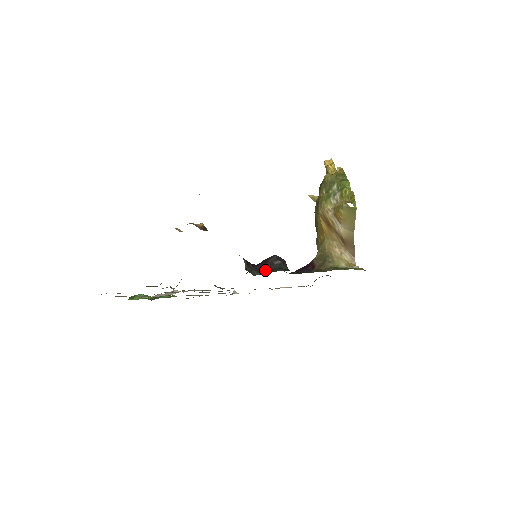
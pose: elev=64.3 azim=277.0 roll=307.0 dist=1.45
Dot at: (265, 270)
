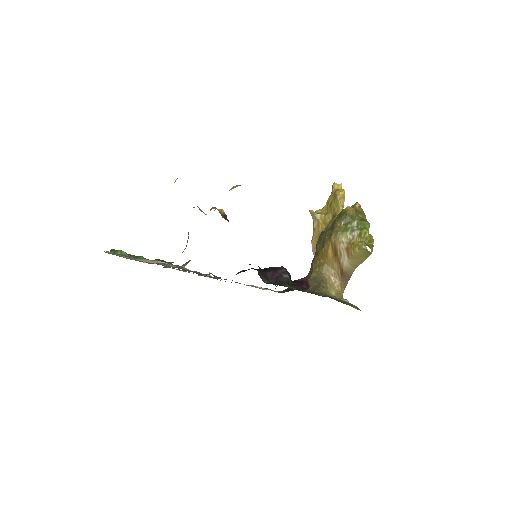
Dot at: (273, 280)
